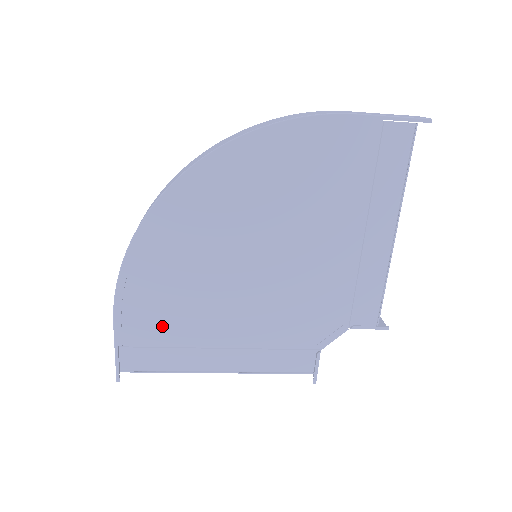
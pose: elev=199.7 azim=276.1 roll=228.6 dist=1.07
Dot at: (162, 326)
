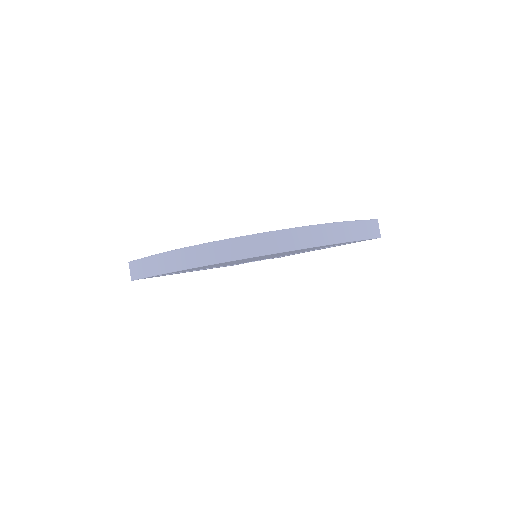
Dot at: occluded
